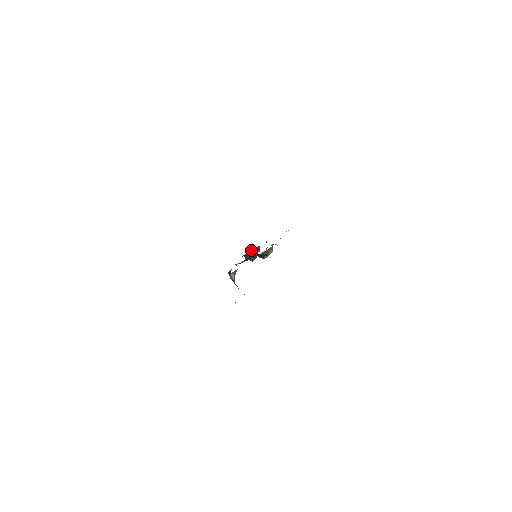
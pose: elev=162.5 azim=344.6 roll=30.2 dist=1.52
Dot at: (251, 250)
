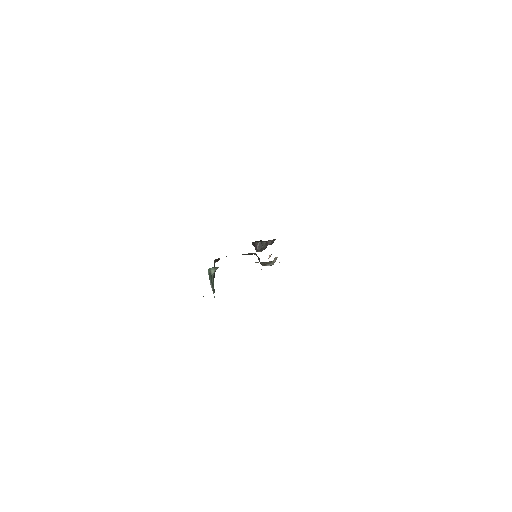
Dot at: (260, 241)
